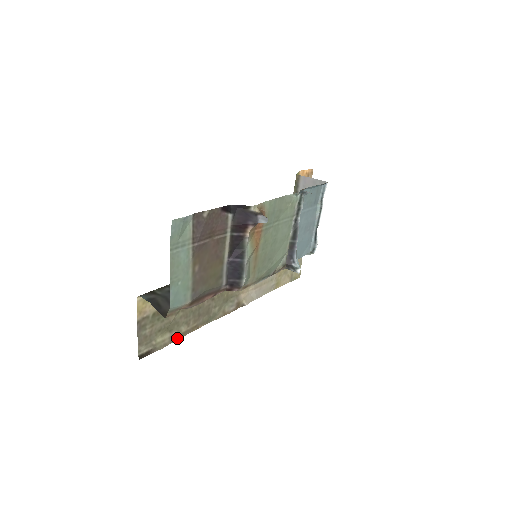
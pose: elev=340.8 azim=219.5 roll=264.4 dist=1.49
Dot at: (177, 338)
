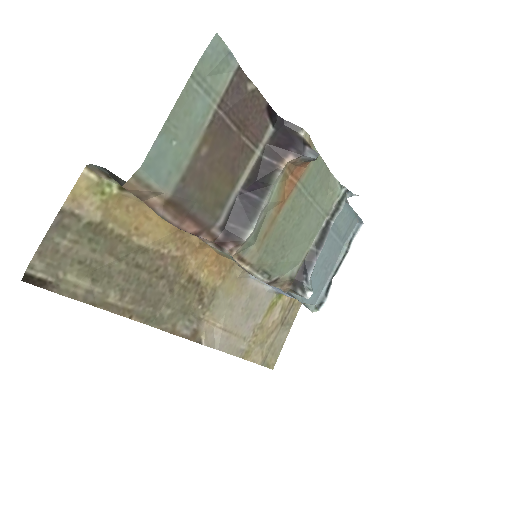
Dot at: (96, 304)
